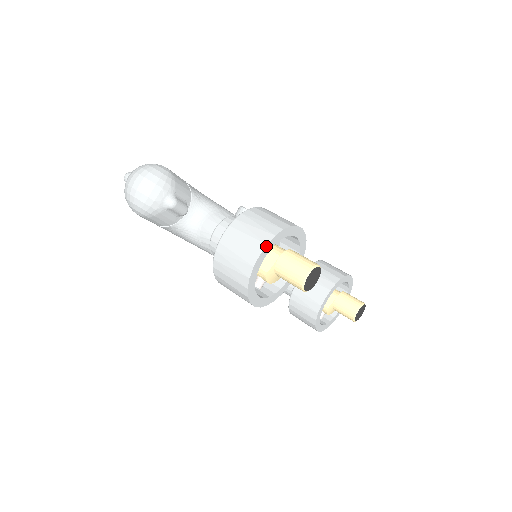
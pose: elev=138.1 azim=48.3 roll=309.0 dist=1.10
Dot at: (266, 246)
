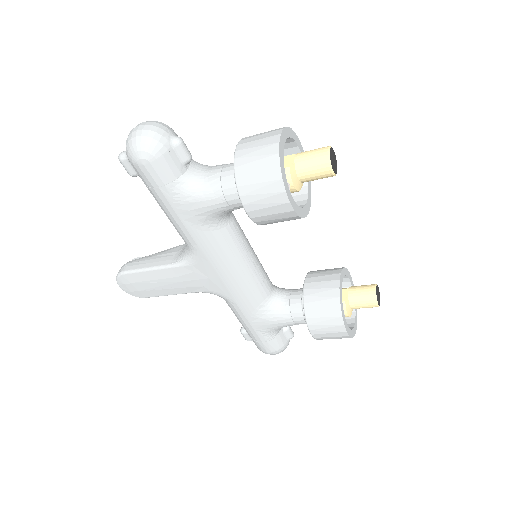
Dot at: (283, 130)
